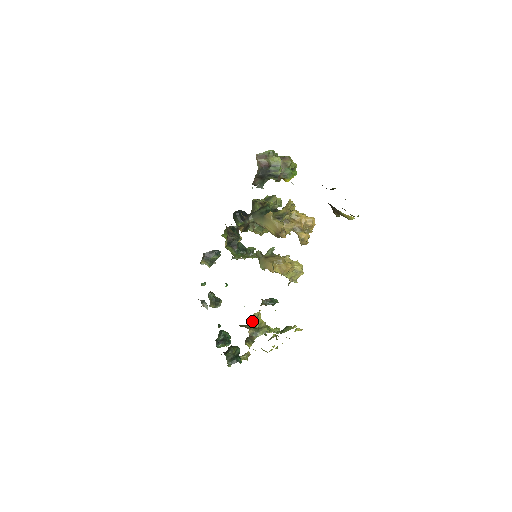
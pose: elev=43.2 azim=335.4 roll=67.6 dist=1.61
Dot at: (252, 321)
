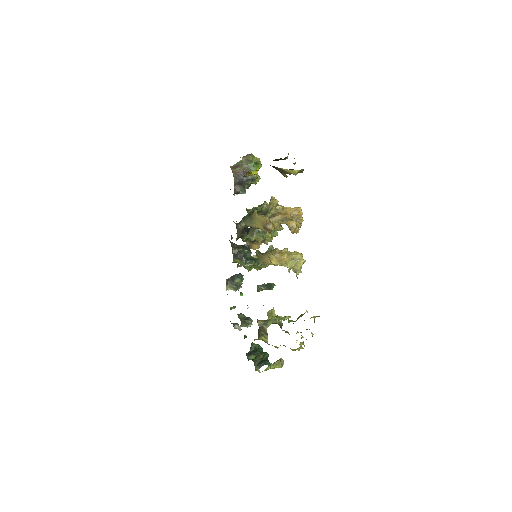
Dot at: (267, 319)
